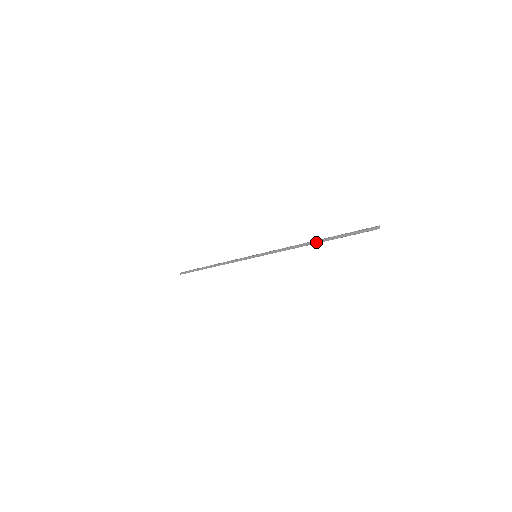
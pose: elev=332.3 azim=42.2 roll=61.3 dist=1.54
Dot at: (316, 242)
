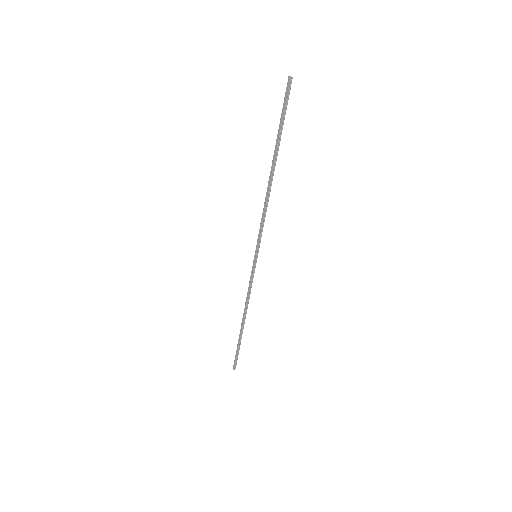
Dot at: (272, 167)
